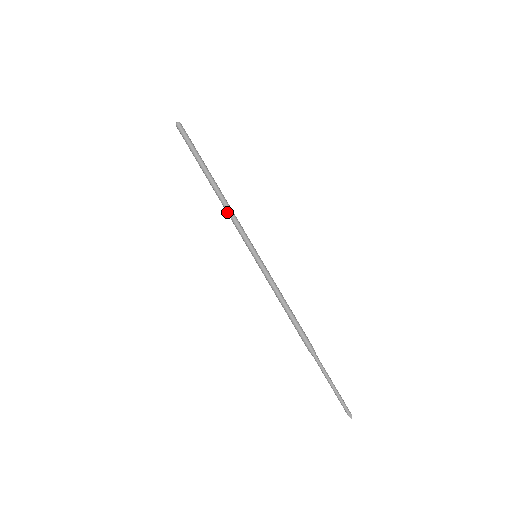
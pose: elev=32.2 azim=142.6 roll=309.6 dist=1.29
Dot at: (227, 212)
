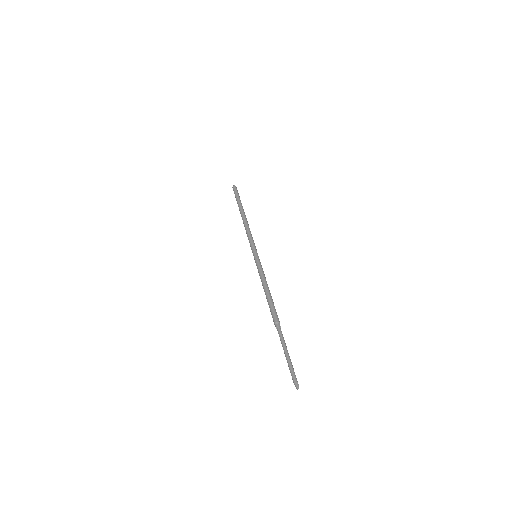
Dot at: (246, 228)
